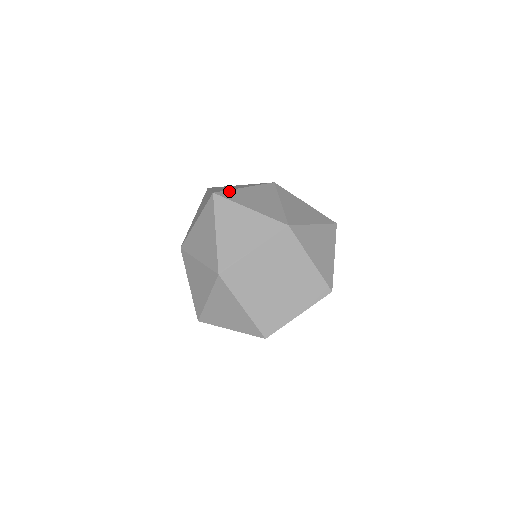
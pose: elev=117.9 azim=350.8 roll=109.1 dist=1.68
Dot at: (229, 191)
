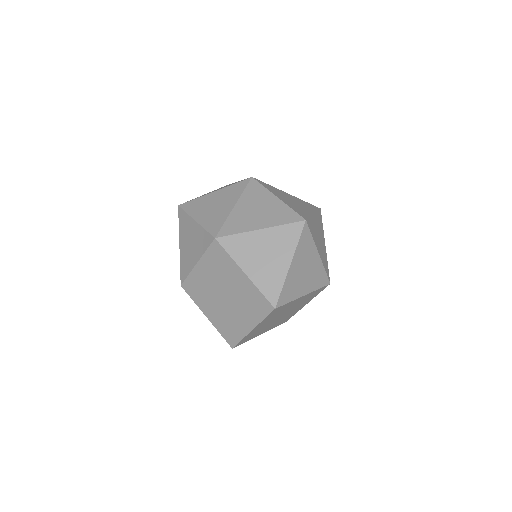
Dot at: (194, 200)
